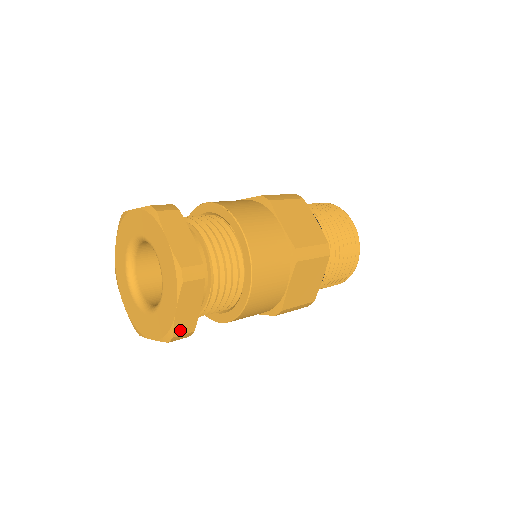
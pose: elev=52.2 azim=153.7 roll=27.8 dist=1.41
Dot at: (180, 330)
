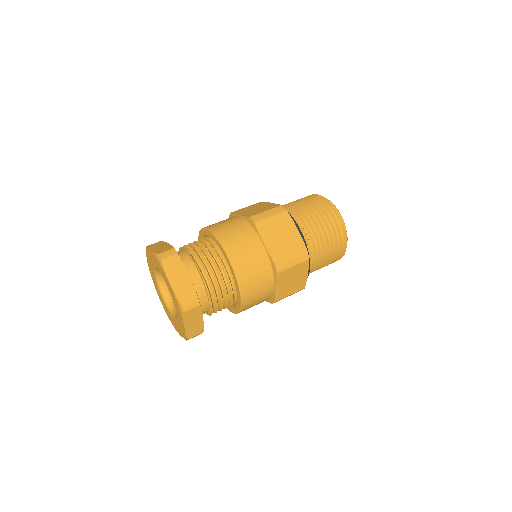
Dot at: (183, 297)
